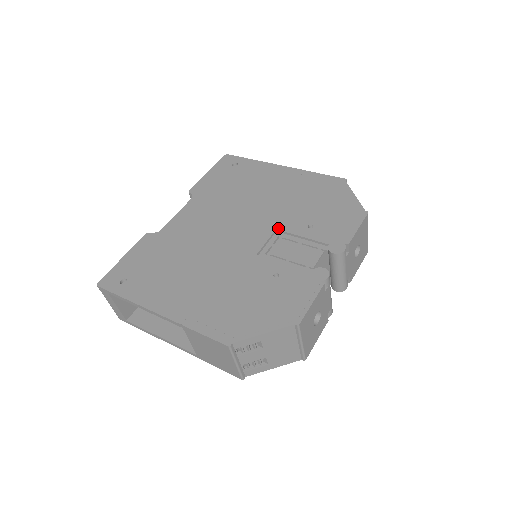
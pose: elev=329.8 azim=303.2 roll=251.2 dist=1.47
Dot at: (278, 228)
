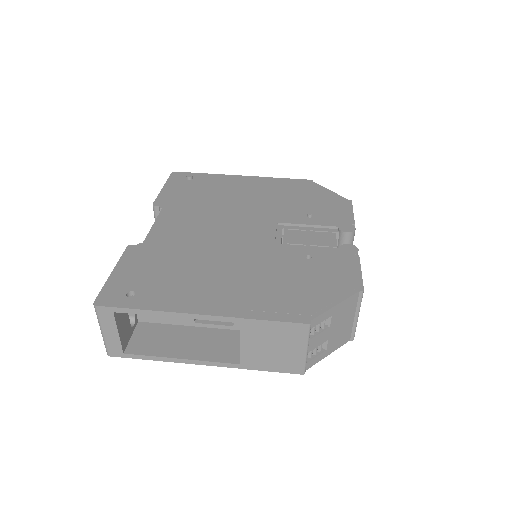
Dot at: (279, 221)
